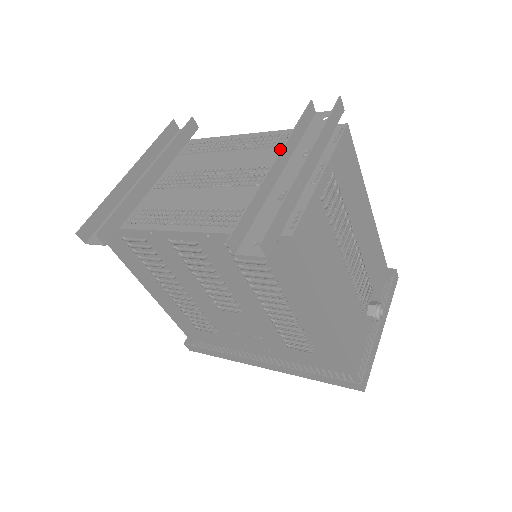
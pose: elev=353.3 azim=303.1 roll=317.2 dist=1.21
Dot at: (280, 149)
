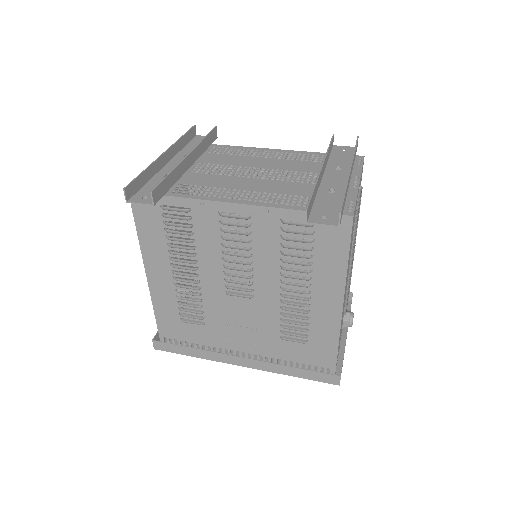
Dot at: (312, 163)
